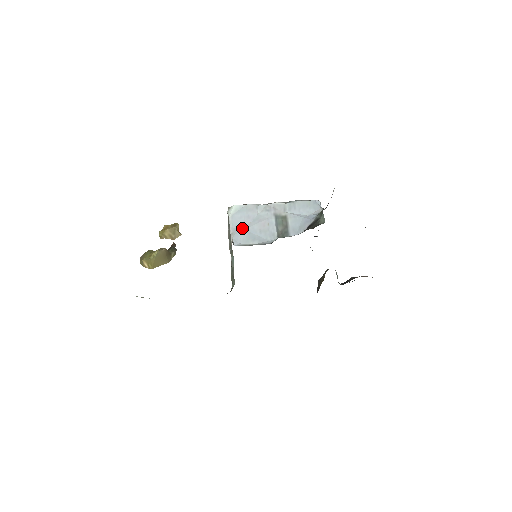
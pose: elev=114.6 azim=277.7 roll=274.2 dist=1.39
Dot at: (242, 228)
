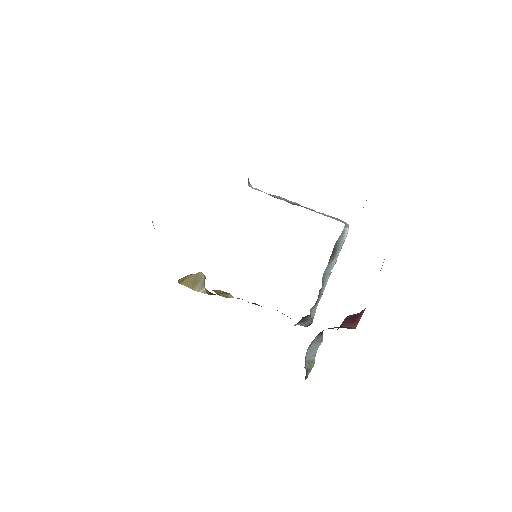
Dot at: occluded
